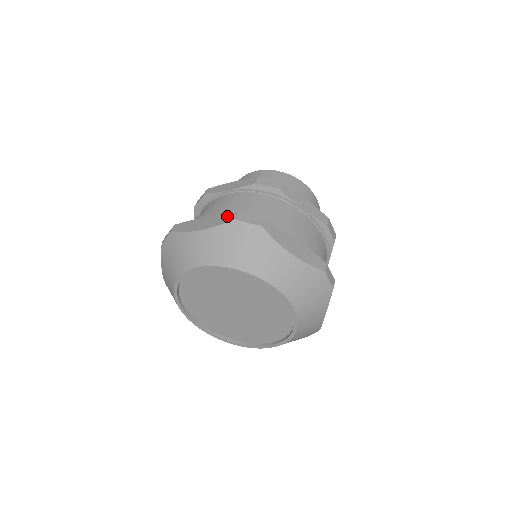
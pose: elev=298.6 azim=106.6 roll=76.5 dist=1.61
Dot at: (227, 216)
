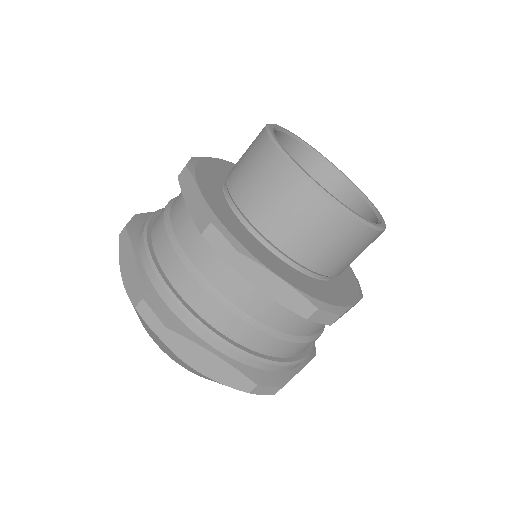
Dot at: (136, 289)
